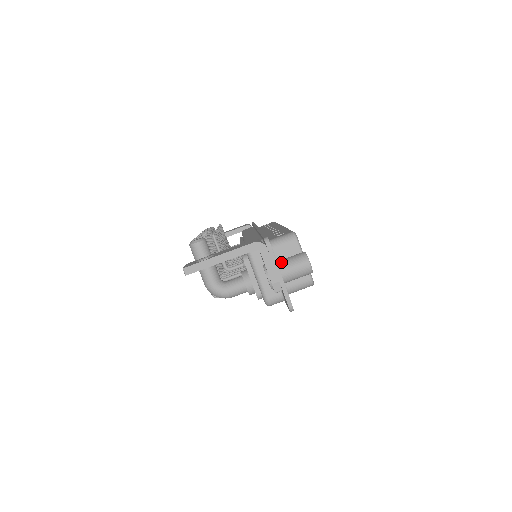
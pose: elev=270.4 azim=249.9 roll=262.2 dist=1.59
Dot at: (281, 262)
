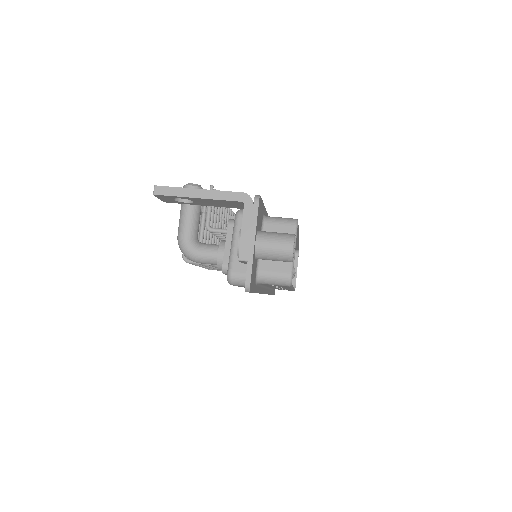
Dot at: (263, 231)
